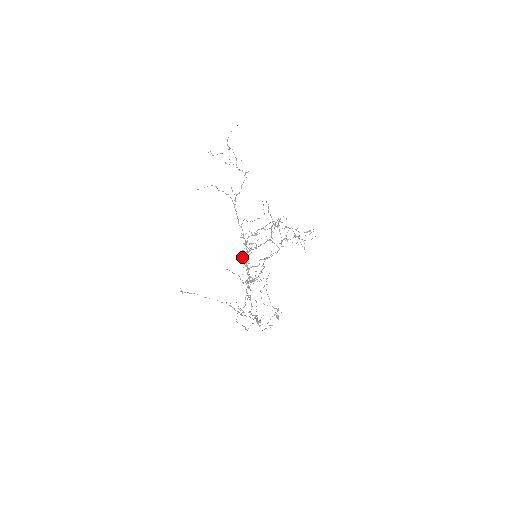
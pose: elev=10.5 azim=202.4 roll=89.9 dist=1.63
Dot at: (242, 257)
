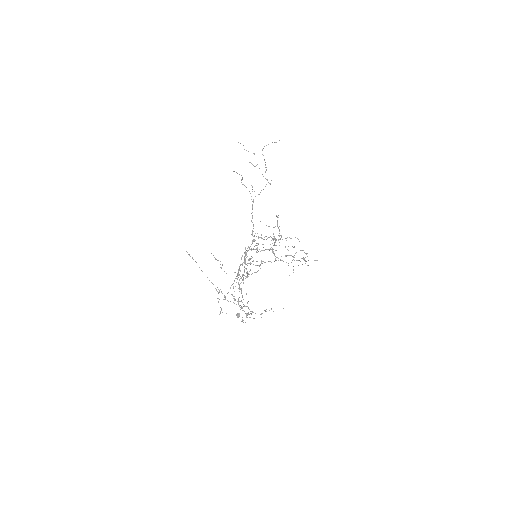
Dot at: (245, 251)
